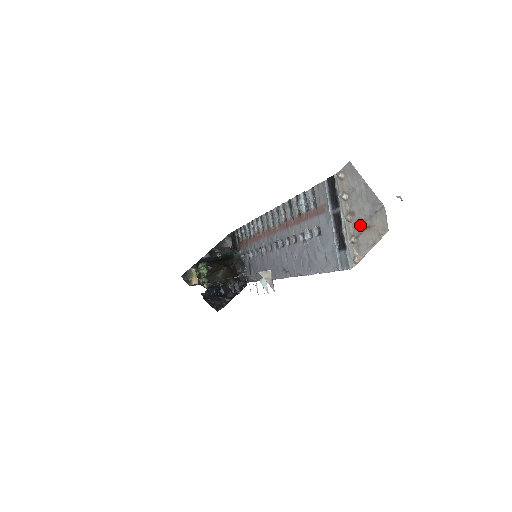
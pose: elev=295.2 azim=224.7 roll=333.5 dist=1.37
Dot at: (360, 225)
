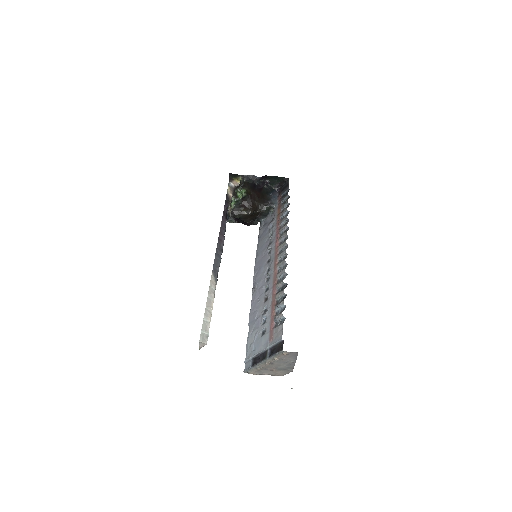
Dot at: (270, 367)
